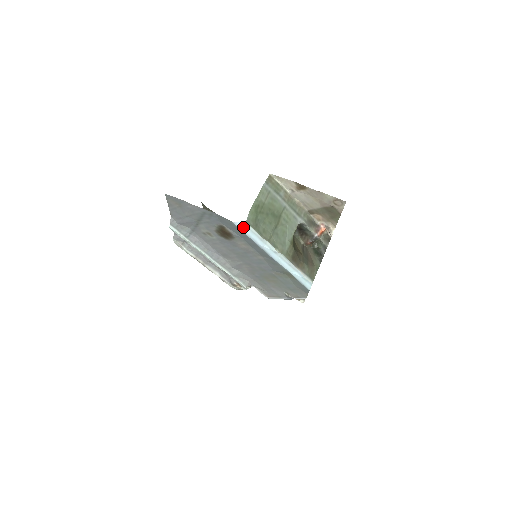
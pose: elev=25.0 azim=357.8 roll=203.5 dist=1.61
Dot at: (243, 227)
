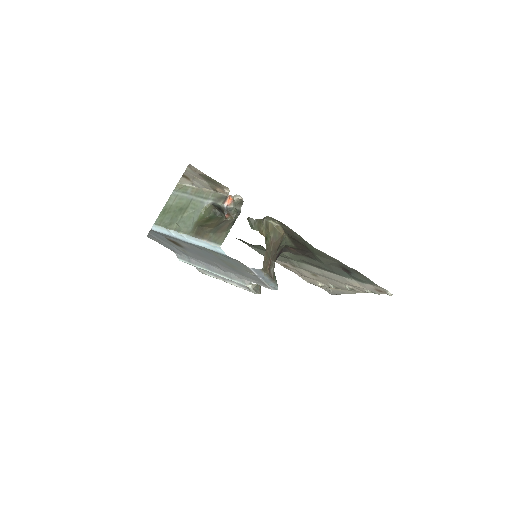
Dot at: (157, 229)
